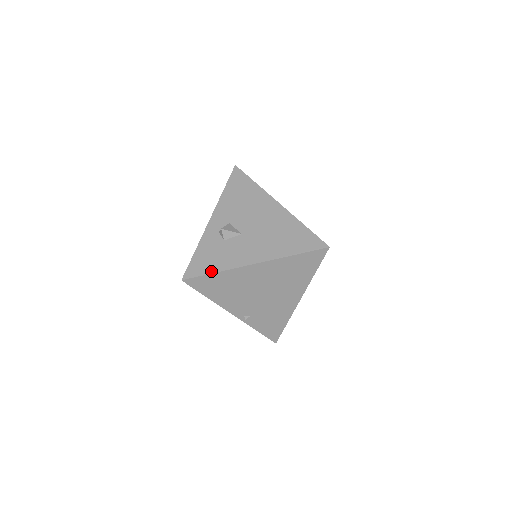
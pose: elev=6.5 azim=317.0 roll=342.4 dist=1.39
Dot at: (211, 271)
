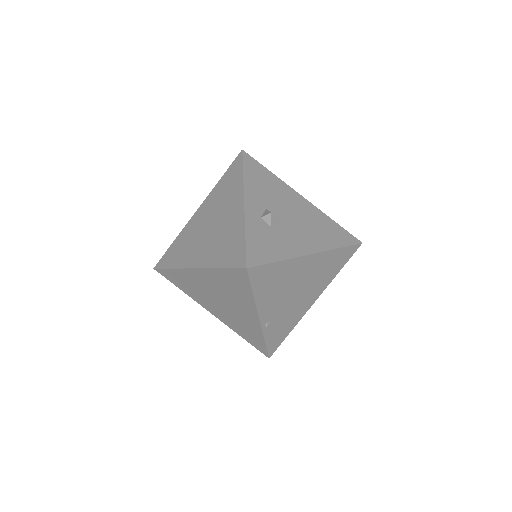
Dot at: (274, 259)
